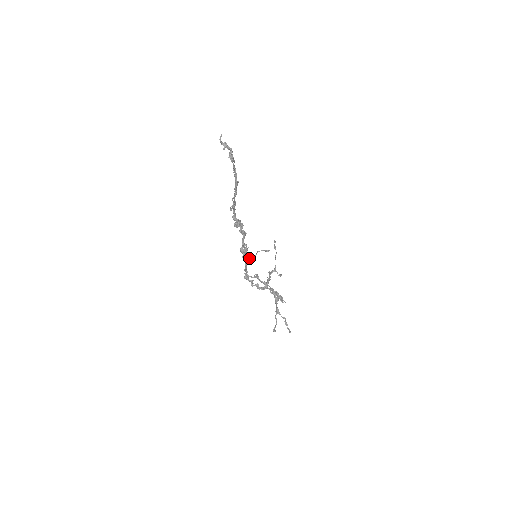
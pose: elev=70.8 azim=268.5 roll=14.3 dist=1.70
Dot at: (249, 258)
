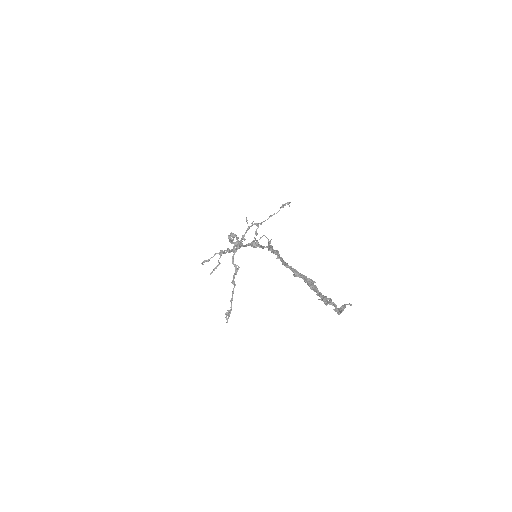
Dot at: occluded
